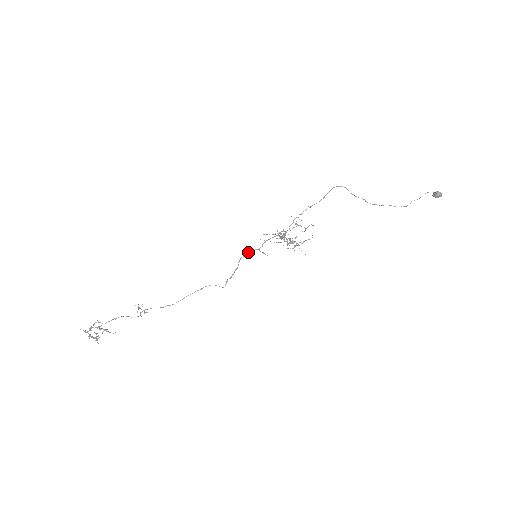
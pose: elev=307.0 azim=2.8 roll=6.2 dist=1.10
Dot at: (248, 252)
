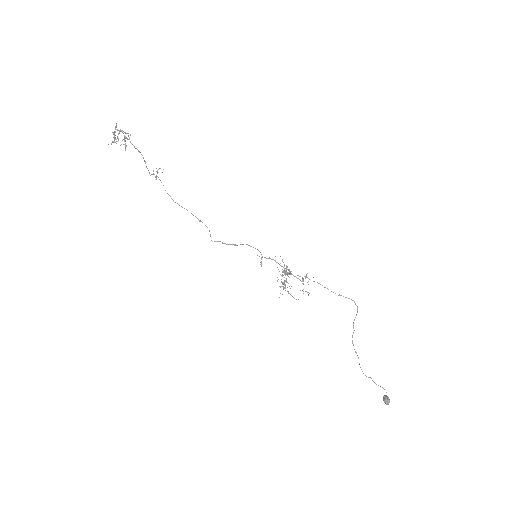
Dot at: (255, 248)
